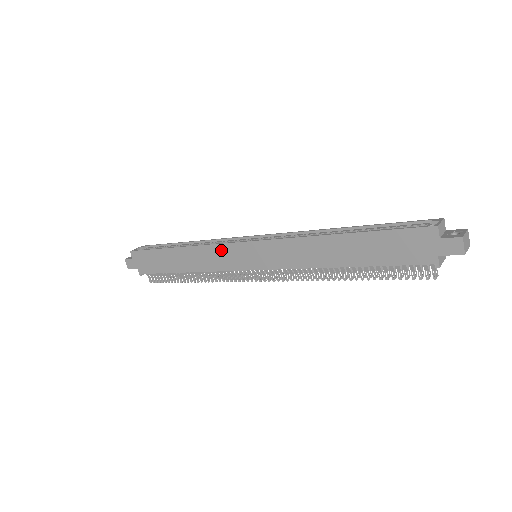
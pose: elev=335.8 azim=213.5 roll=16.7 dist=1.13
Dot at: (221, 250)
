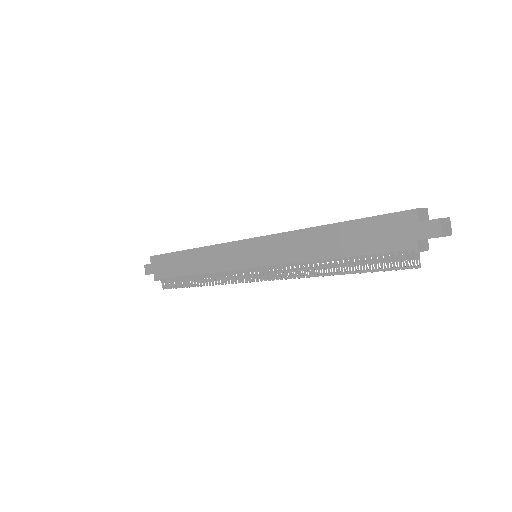
Dot at: (225, 249)
